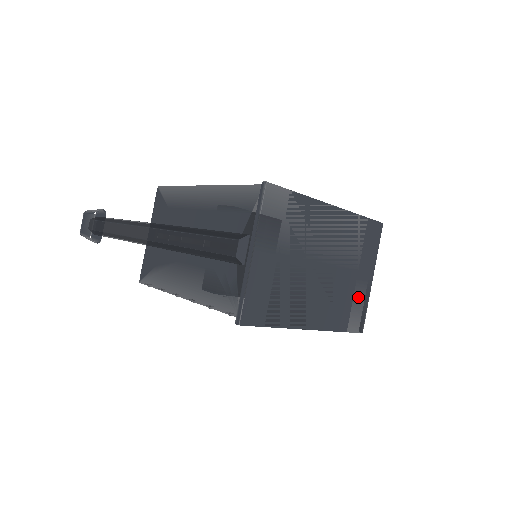
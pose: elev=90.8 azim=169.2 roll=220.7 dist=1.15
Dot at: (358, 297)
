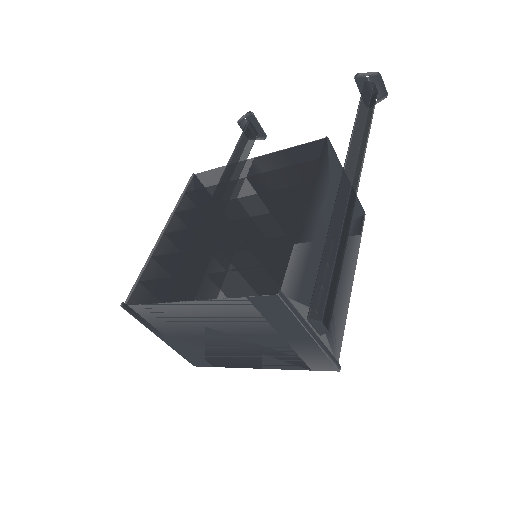
Dot at: (302, 350)
